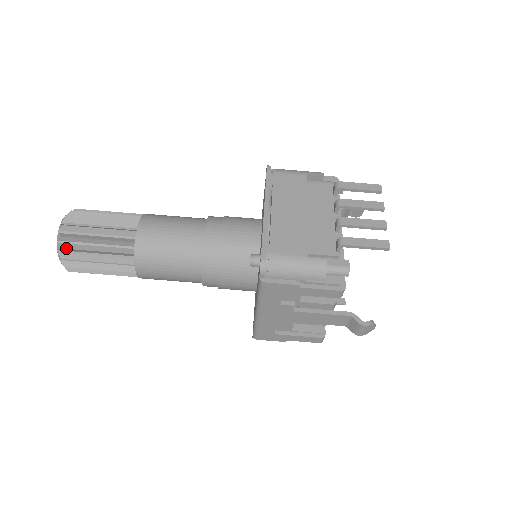
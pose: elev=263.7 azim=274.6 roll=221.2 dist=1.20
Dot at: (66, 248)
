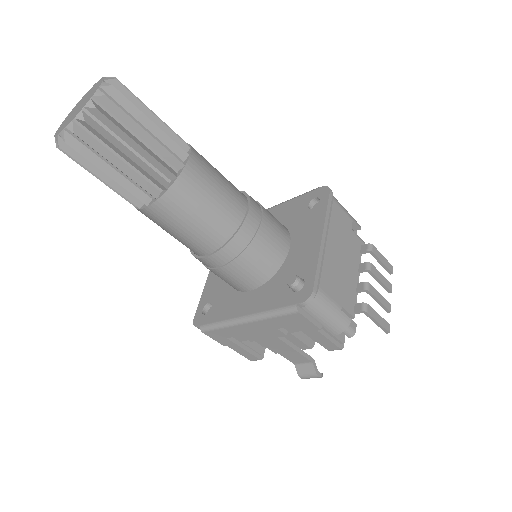
Dot at: (93, 126)
